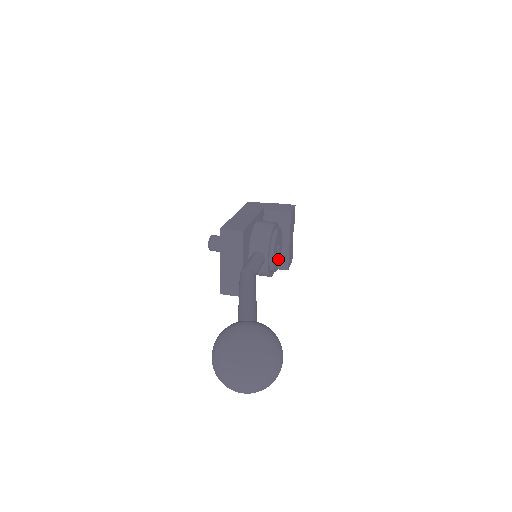
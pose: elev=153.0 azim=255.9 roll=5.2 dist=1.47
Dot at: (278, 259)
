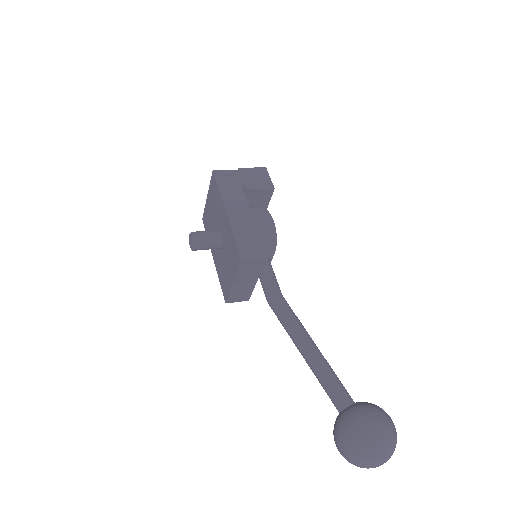
Dot at: occluded
